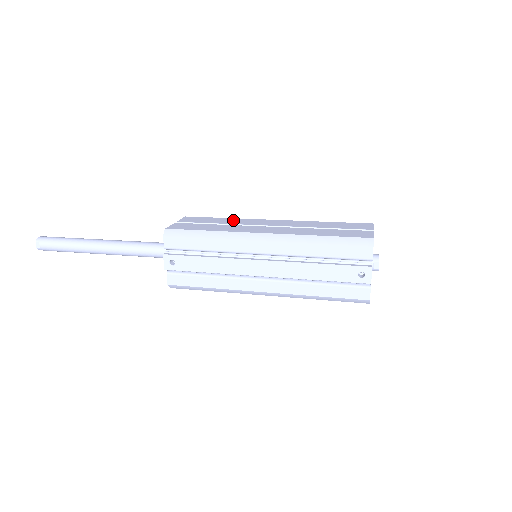
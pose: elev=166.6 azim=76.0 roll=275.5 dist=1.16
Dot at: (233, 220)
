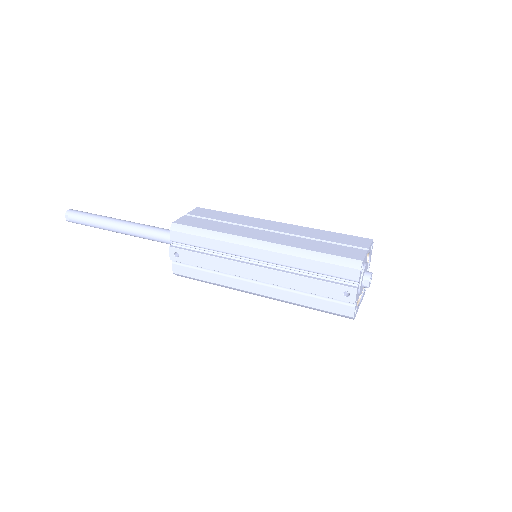
Dot at: (239, 218)
